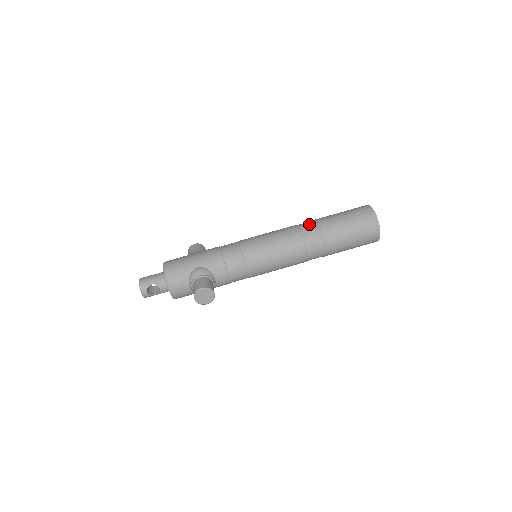
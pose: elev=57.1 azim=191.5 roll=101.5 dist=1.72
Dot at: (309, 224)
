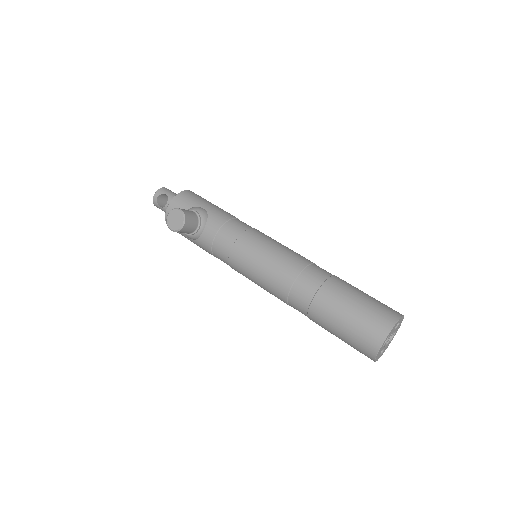
Dot at: occluded
